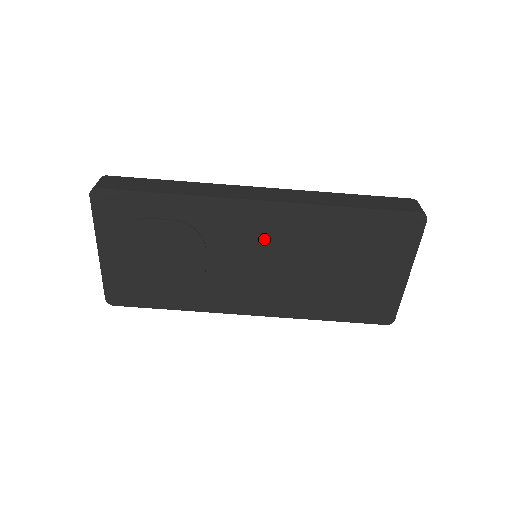
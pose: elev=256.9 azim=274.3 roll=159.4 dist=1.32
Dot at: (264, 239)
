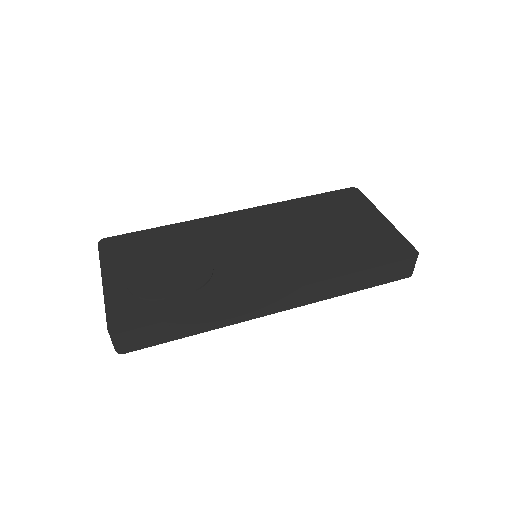
Dot at: (253, 230)
